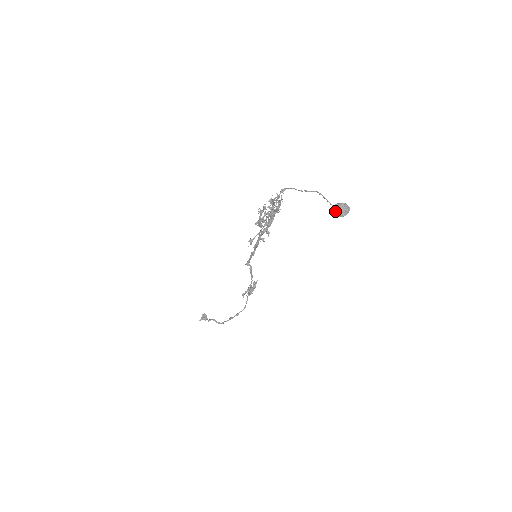
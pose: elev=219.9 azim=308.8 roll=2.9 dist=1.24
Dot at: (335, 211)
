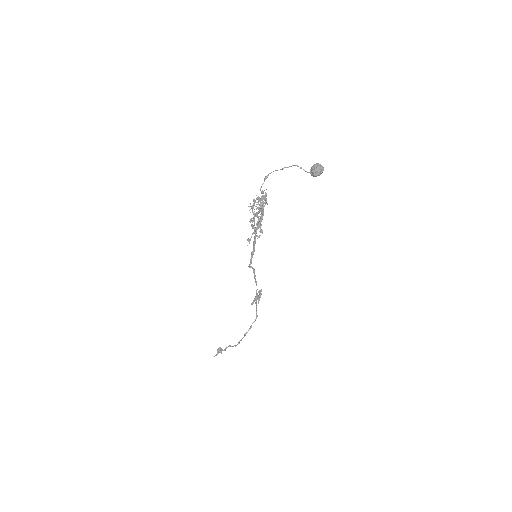
Dot at: (313, 171)
